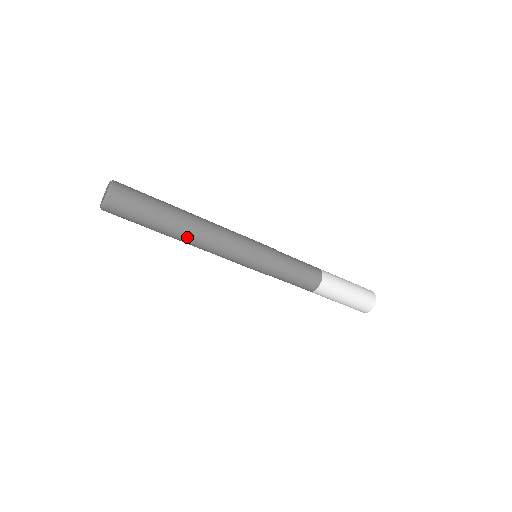
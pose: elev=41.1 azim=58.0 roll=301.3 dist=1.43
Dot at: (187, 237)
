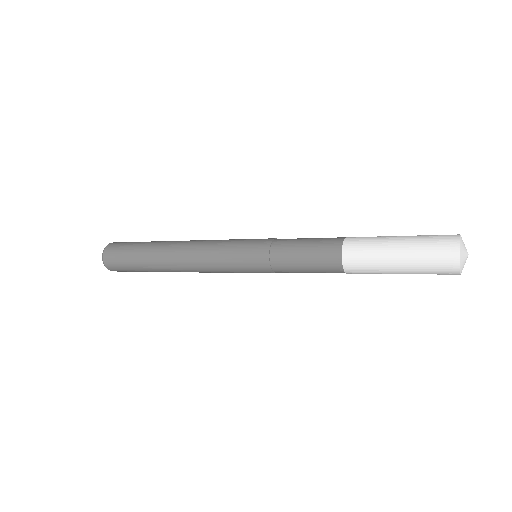
Dot at: (176, 271)
